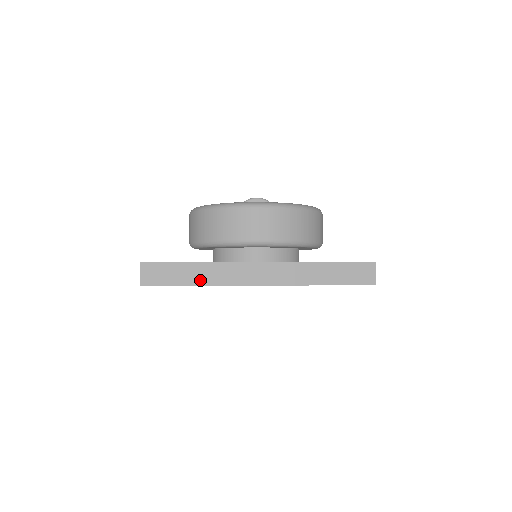
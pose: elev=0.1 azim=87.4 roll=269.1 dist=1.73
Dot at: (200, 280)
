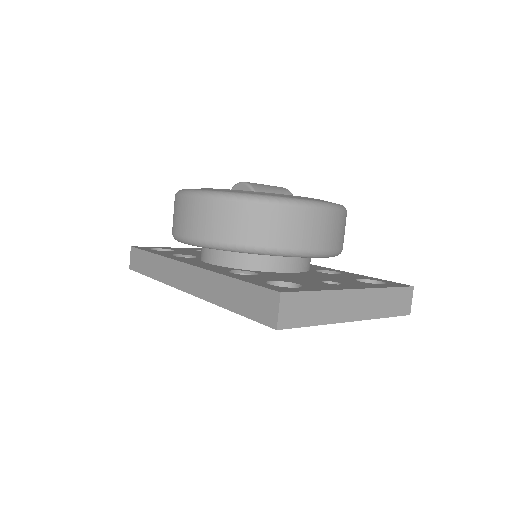
Dot at: (154, 273)
